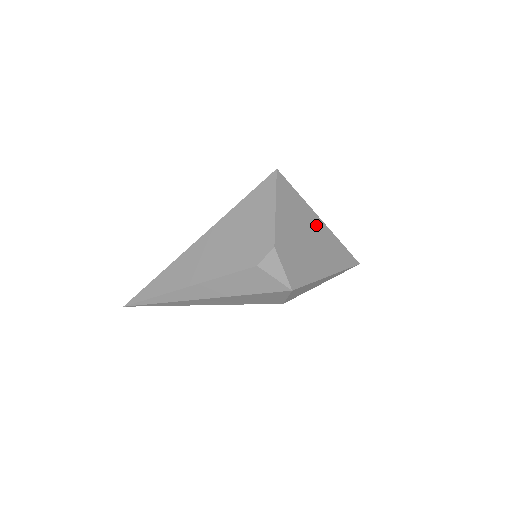
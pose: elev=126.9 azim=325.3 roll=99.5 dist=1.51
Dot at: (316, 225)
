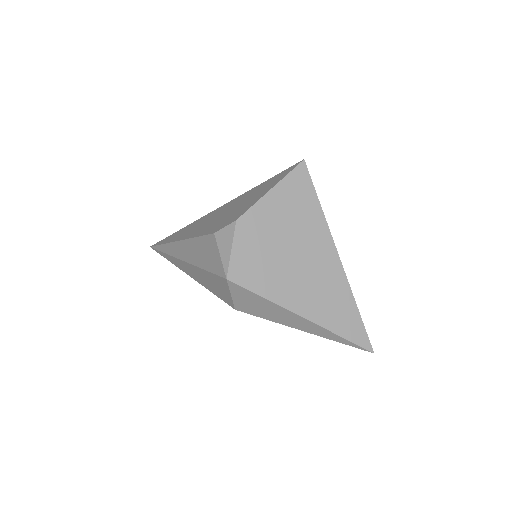
Dot at: (324, 252)
